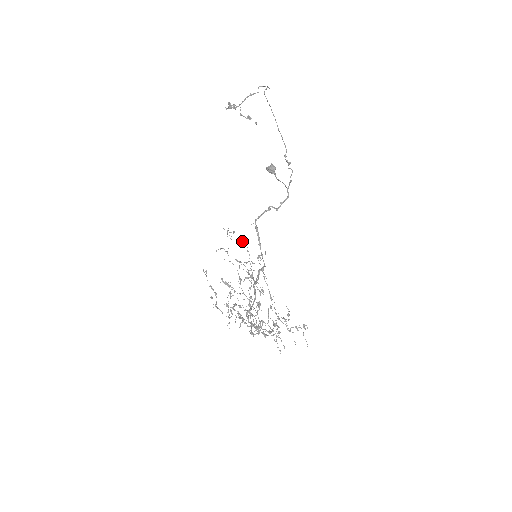
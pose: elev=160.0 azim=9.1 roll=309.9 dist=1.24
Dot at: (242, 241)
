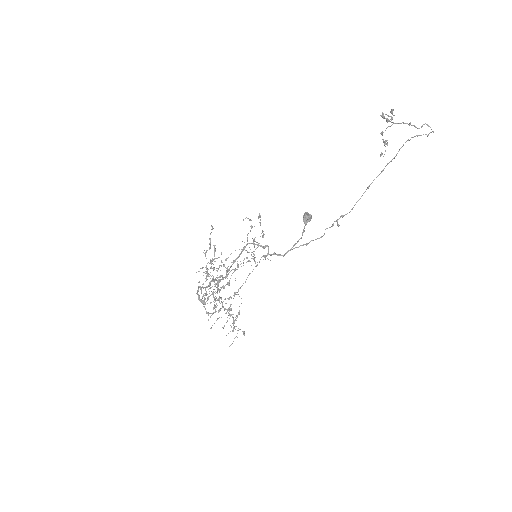
Dot at: occluded
